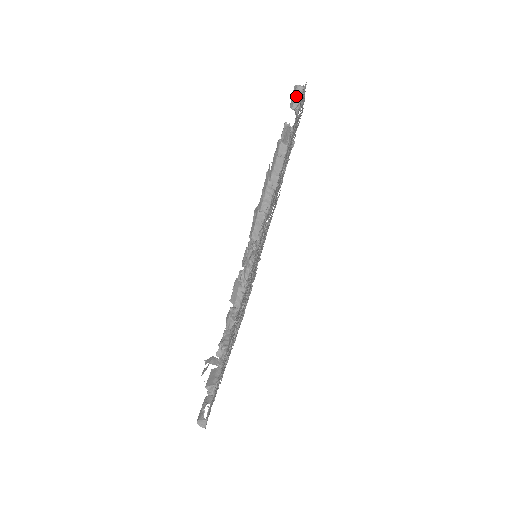
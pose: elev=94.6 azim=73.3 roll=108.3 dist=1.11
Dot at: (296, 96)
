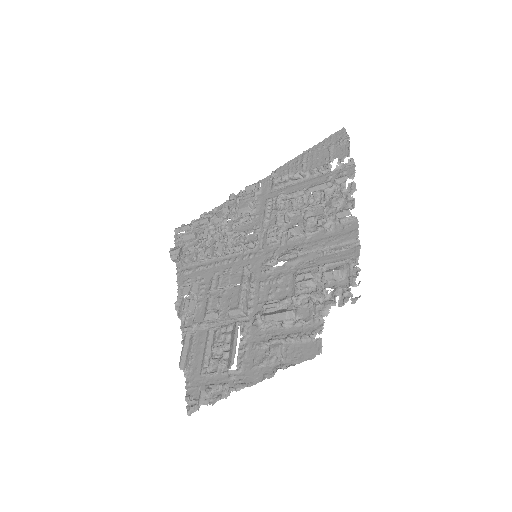
Dot at: (198, 400)
